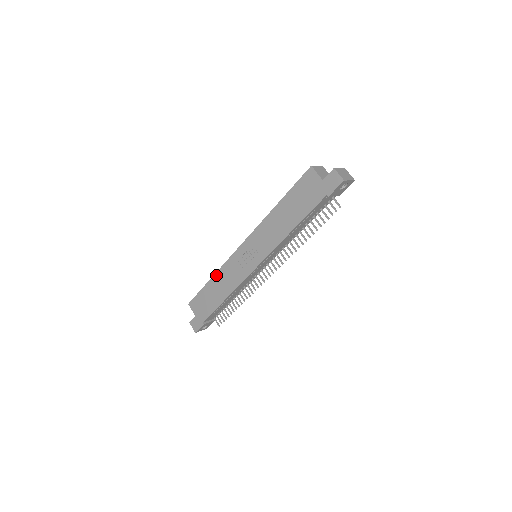
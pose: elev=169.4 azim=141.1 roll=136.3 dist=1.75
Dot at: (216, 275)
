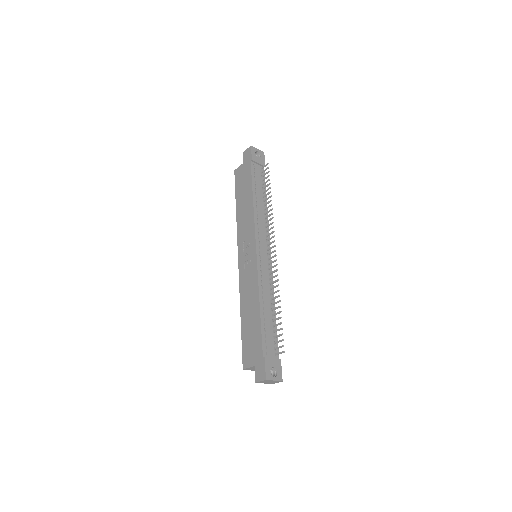
Dot at: (241, 305)
